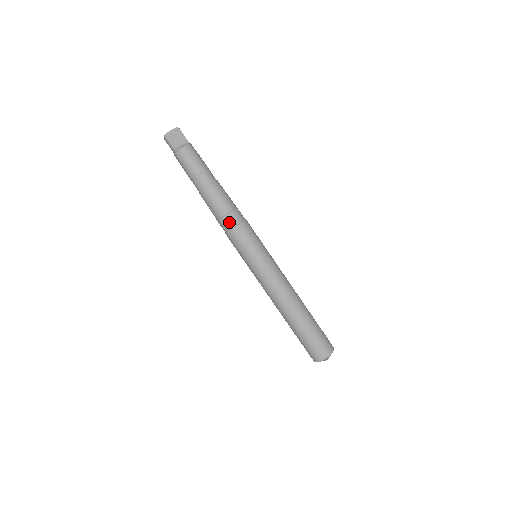
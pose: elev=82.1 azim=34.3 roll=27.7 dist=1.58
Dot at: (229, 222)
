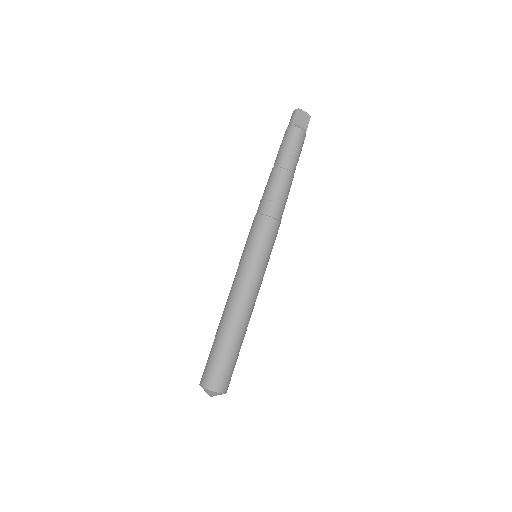
Dot at: (270, 209)
